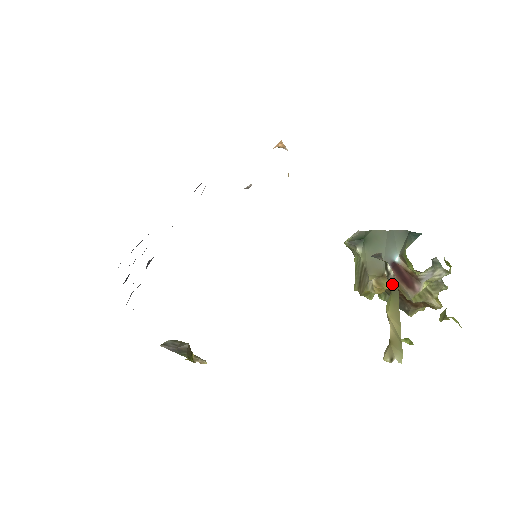
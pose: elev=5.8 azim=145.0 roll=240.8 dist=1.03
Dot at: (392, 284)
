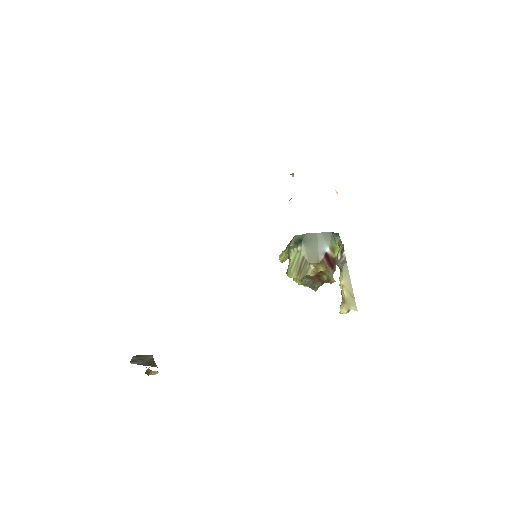
Dot at: (343, 264)
